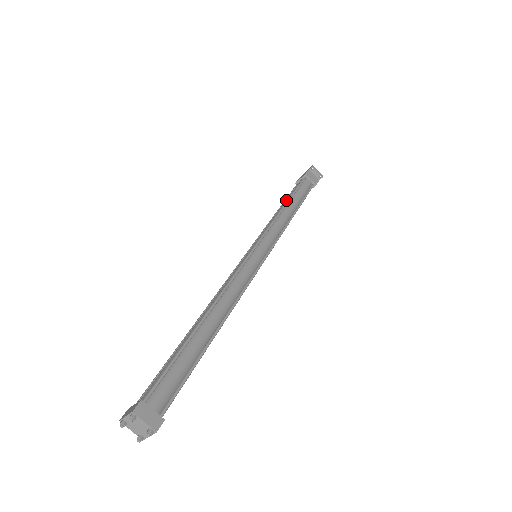
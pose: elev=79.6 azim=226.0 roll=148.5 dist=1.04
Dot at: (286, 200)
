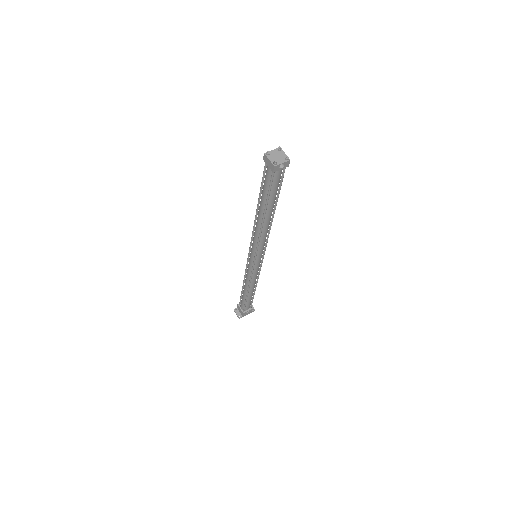
Dot at: occluded
